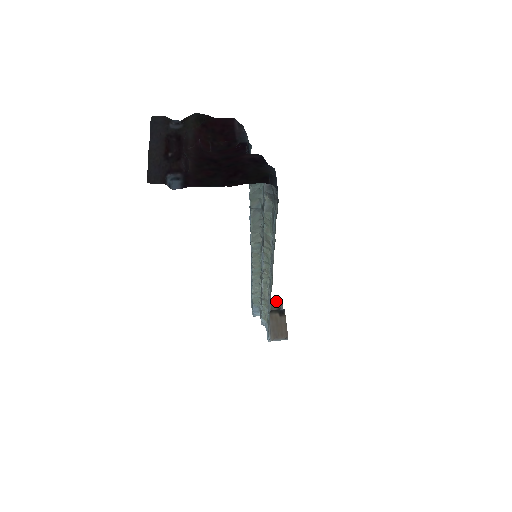
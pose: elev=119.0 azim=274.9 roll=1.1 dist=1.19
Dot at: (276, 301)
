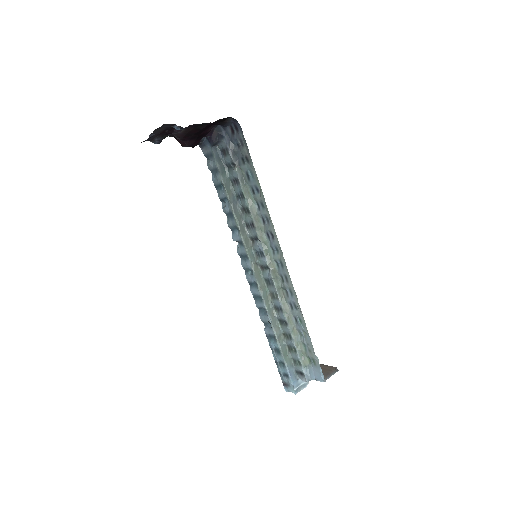
Dot at: occluded
